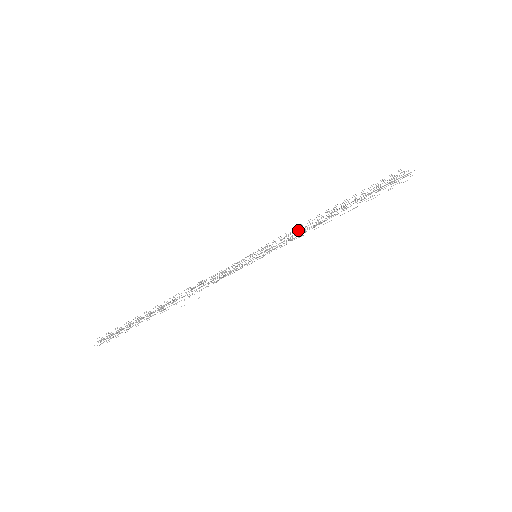
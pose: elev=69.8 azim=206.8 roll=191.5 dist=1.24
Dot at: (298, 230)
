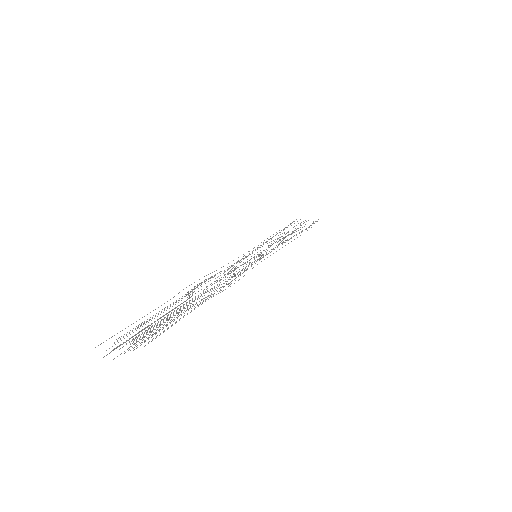
Dot at: occluded
